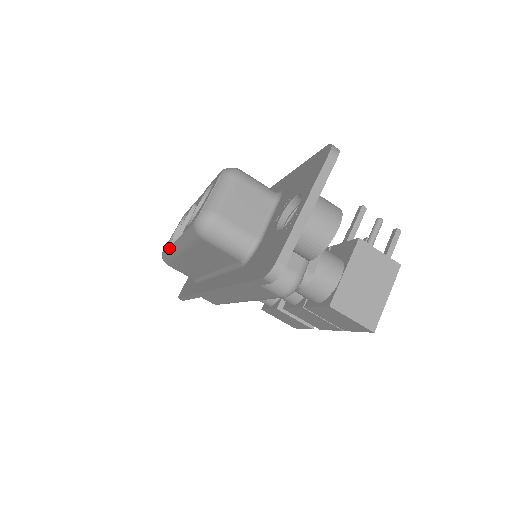
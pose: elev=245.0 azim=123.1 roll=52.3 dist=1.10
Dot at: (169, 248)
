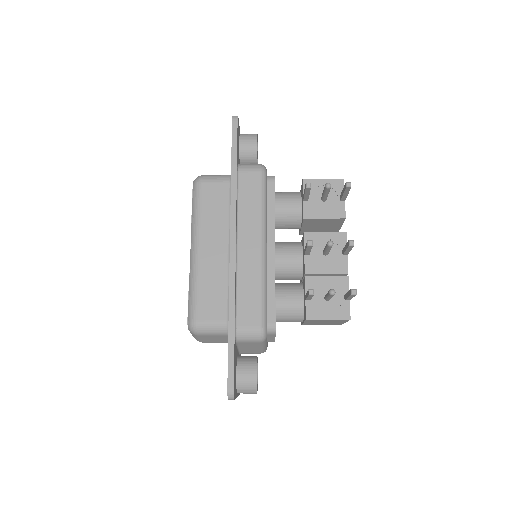
Dot at: occluded
